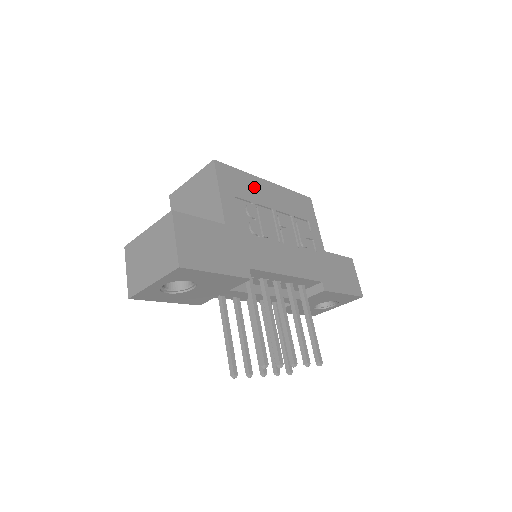
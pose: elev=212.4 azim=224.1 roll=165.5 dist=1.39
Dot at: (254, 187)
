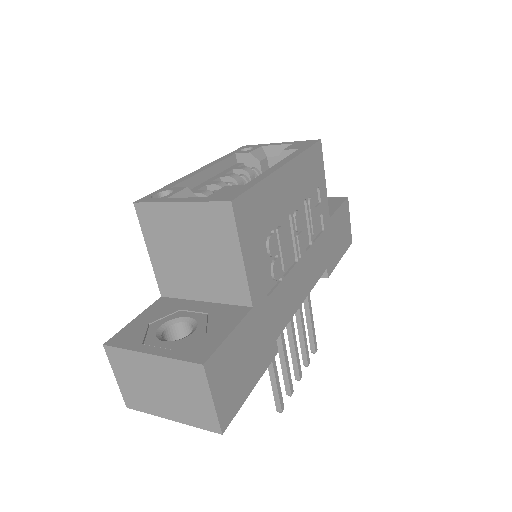
Dot at: (273, 197)
